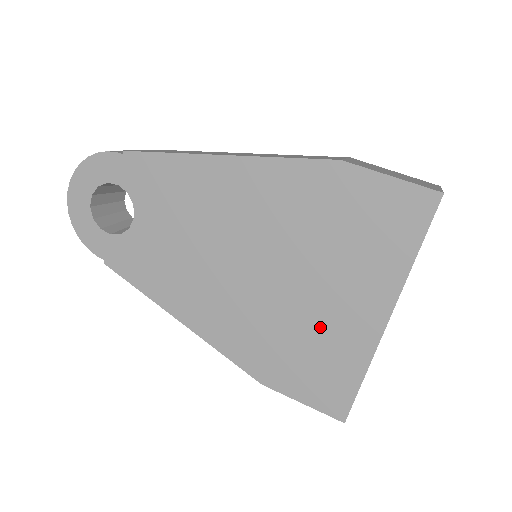
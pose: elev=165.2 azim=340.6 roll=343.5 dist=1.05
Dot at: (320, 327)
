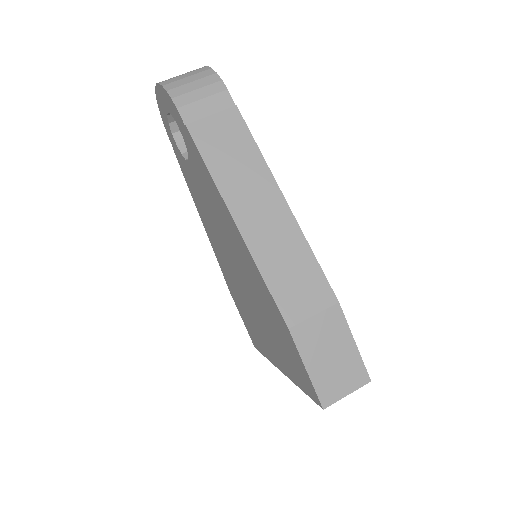
Dot at: (256, 327)
